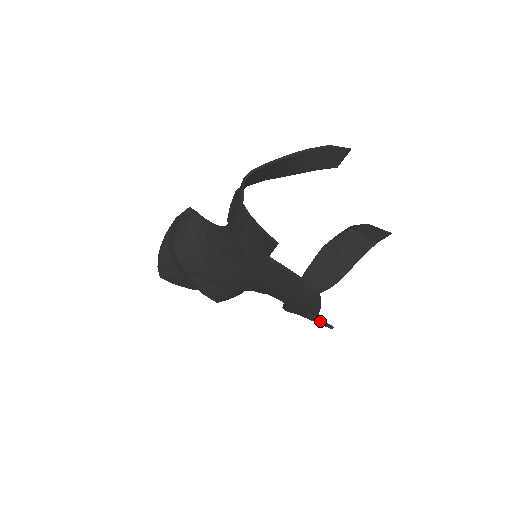
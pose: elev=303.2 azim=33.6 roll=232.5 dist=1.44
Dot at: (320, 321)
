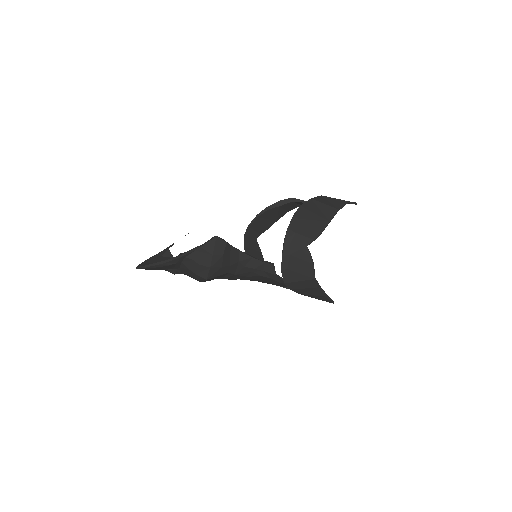
Dot at: occluded
